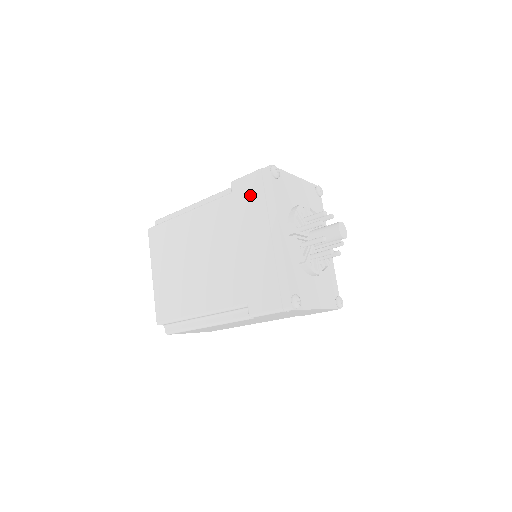
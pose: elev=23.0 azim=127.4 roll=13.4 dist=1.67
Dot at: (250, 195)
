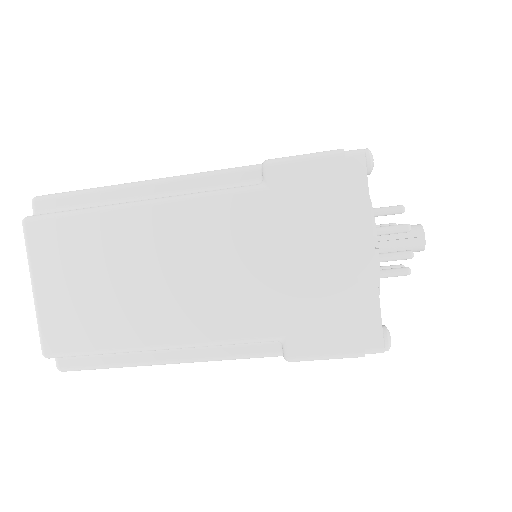
Dot at: occluded
